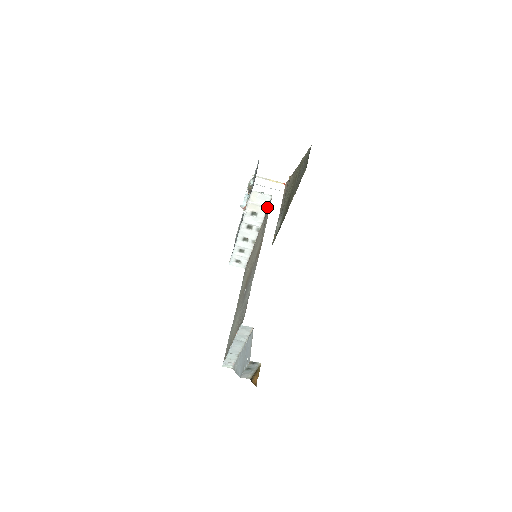
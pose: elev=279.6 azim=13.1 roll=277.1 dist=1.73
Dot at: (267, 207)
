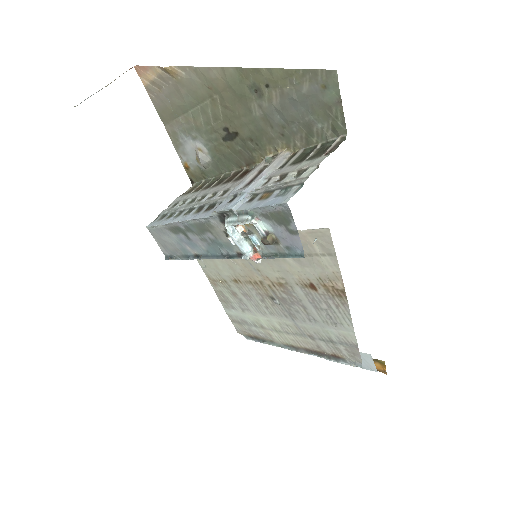
Dot at: (300, 231)
